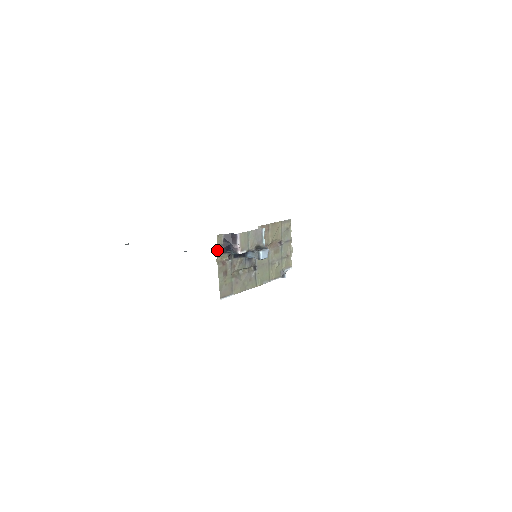
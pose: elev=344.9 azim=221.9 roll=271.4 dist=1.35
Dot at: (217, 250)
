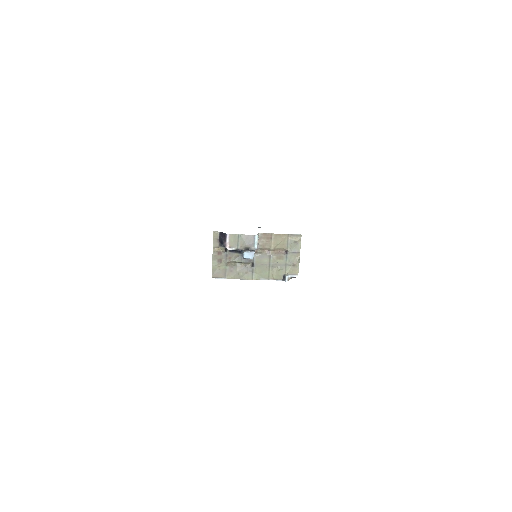
Dot at: (213, 242)
